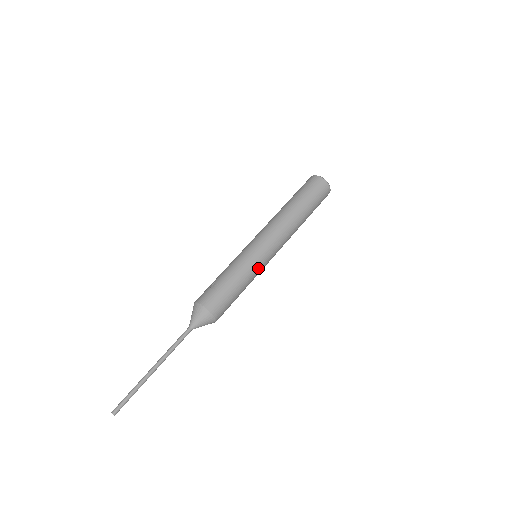
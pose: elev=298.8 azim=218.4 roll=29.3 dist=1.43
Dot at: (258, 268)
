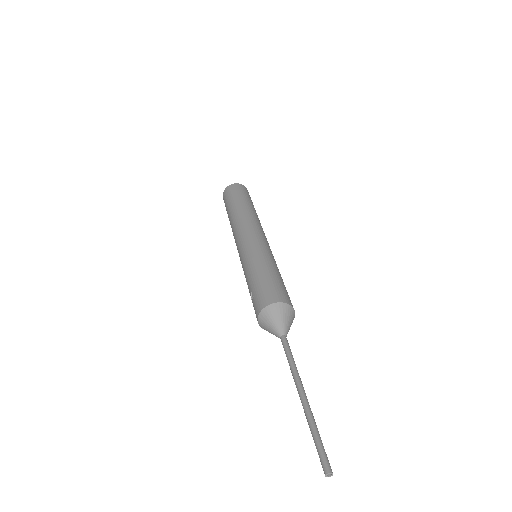
Dot at: (261, 251)
